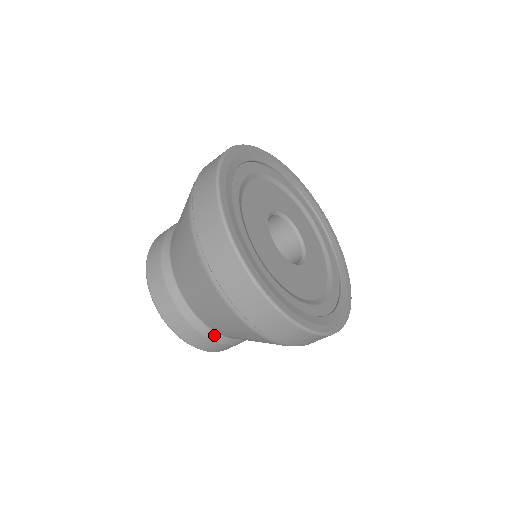
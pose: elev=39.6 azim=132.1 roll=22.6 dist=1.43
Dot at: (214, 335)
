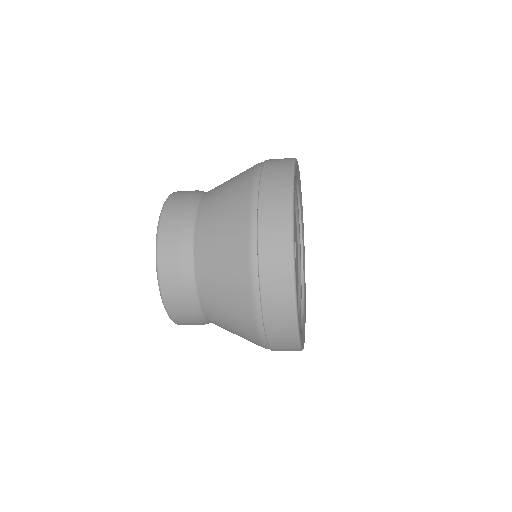
Dot at: occluded
